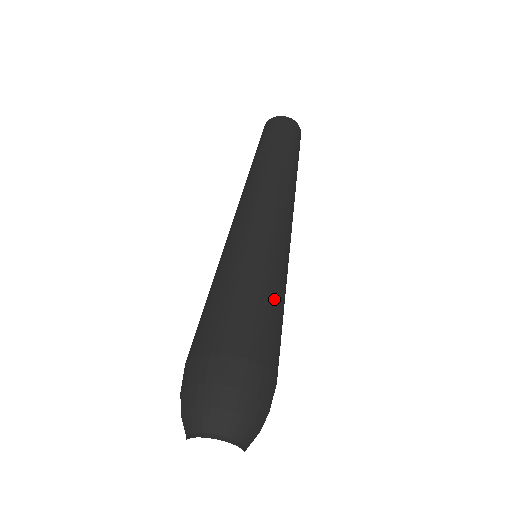
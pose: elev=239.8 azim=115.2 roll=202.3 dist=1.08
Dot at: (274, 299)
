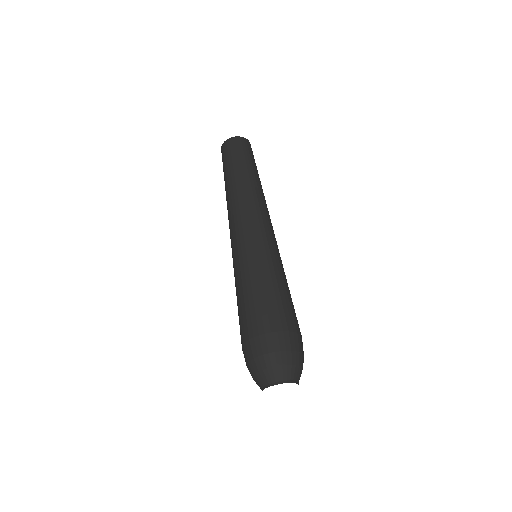
Dot at: (286, 287)
